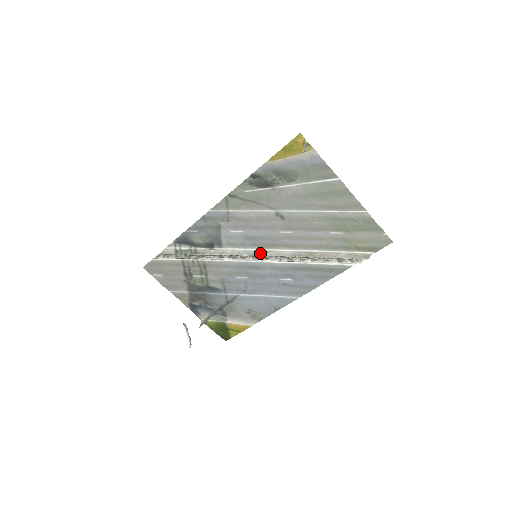
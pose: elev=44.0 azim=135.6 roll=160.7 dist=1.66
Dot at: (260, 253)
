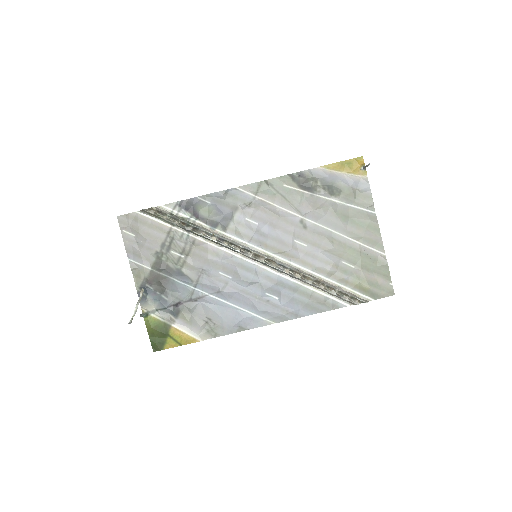
Dot at: (263, 254)
